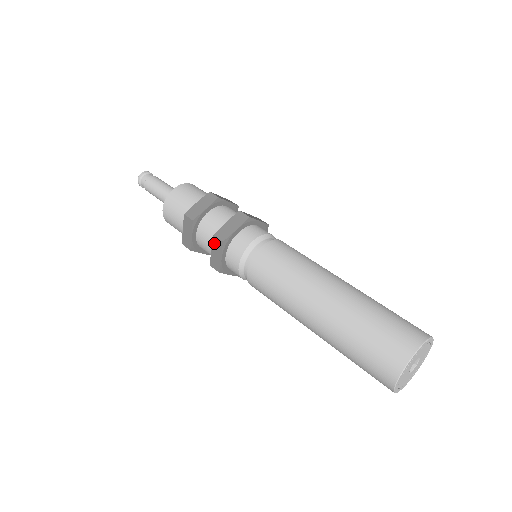
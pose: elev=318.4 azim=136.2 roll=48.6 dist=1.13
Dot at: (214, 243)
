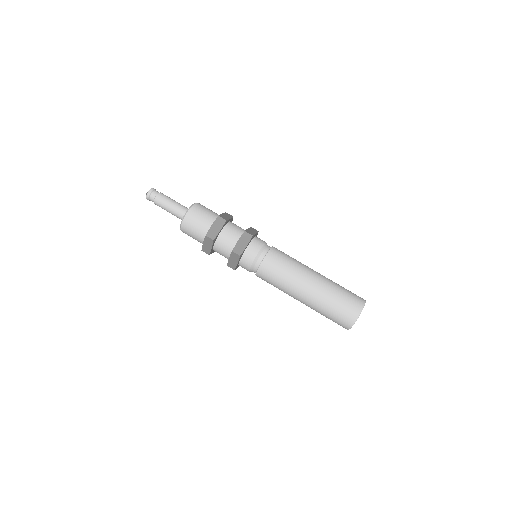
Dot at: (232, 255)
